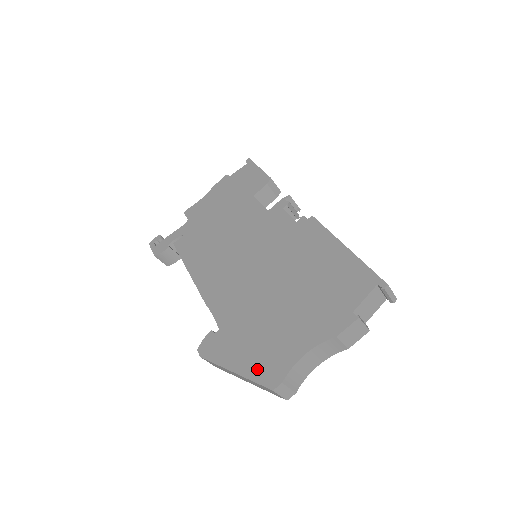
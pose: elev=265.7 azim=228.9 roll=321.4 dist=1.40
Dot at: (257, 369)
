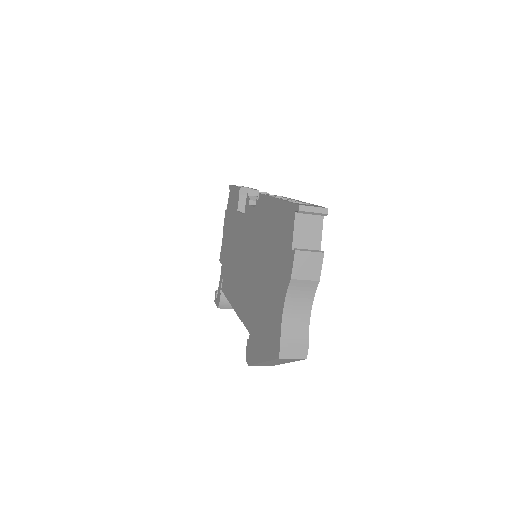
Dot at: (269, 348)
